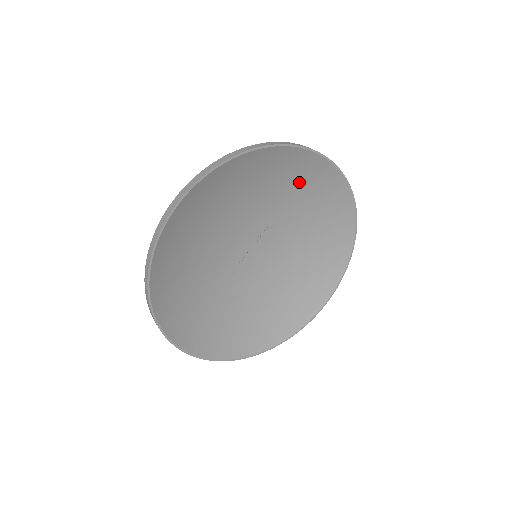
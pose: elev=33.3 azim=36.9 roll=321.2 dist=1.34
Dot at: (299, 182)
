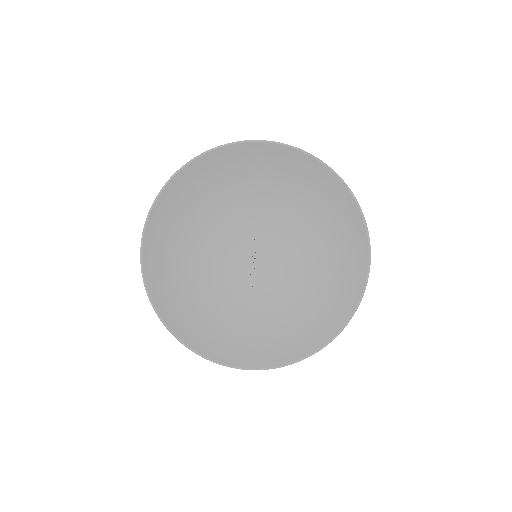
Dot at: (242, 176)
